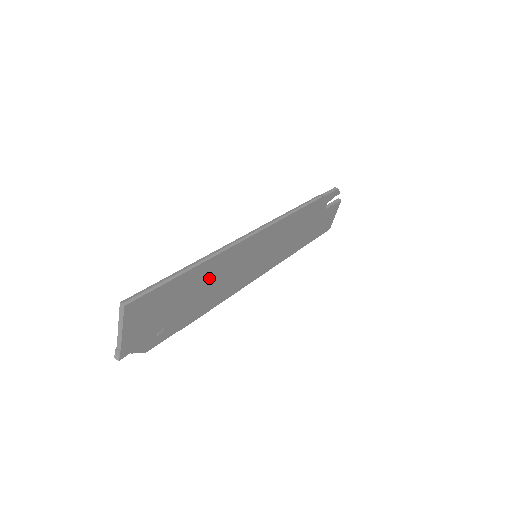
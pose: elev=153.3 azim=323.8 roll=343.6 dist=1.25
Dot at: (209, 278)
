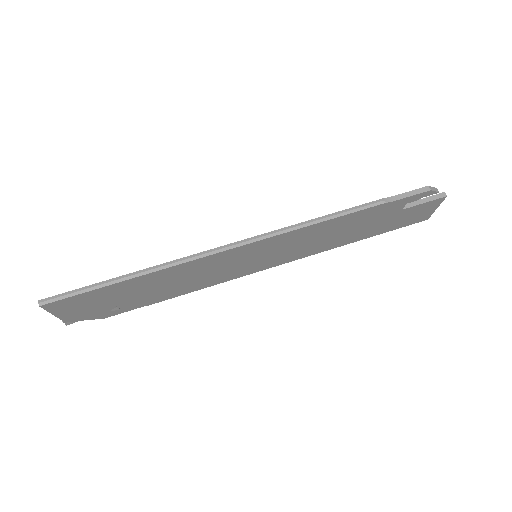
Dot at: (168, 279)
